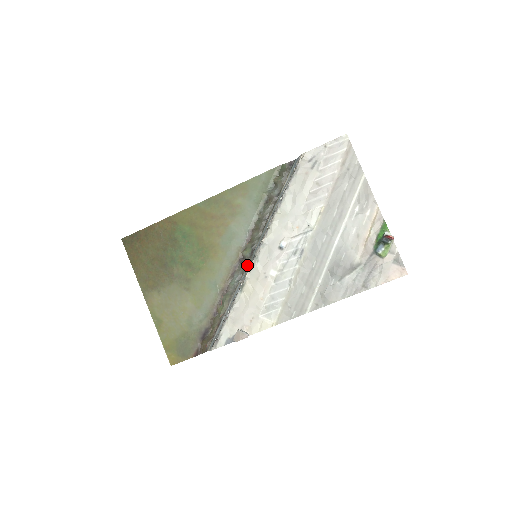
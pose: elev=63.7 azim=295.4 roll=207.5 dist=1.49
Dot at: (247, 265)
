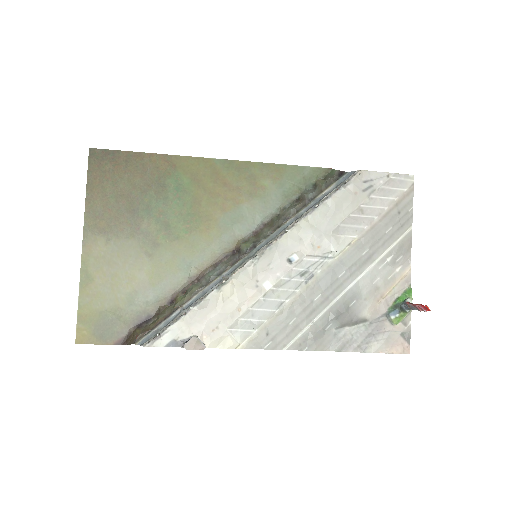
Dot at: (238, 261)
